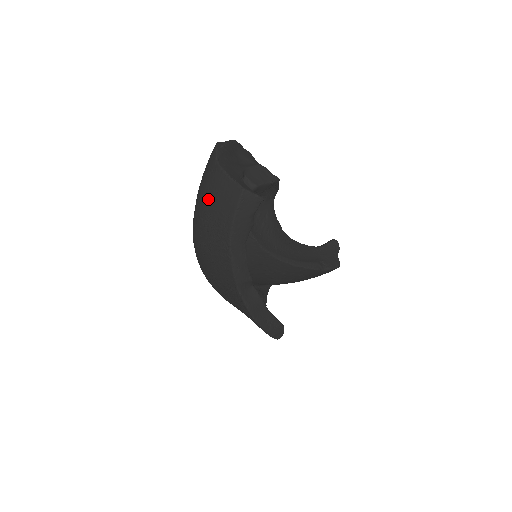
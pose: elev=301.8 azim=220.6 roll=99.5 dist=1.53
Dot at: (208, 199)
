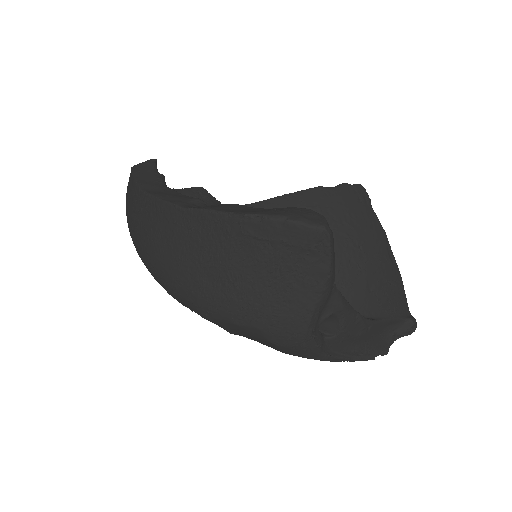
Dot at: (127, 217)
